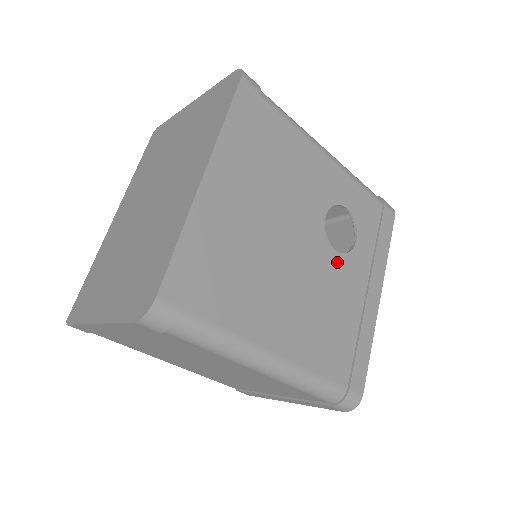
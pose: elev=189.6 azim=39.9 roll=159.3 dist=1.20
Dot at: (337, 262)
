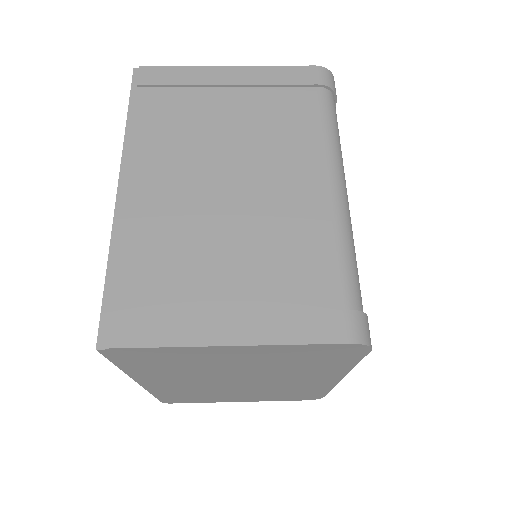
Dot at: occluded
